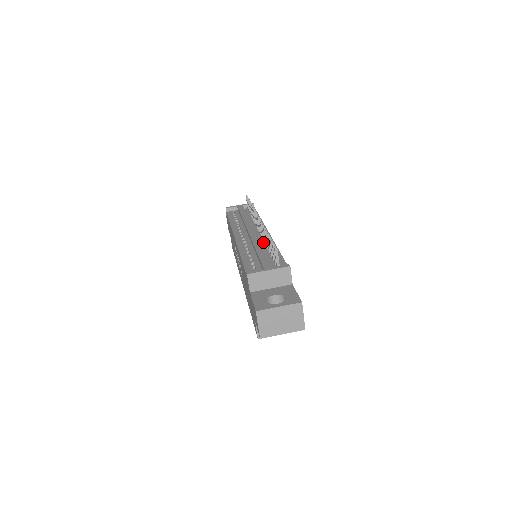
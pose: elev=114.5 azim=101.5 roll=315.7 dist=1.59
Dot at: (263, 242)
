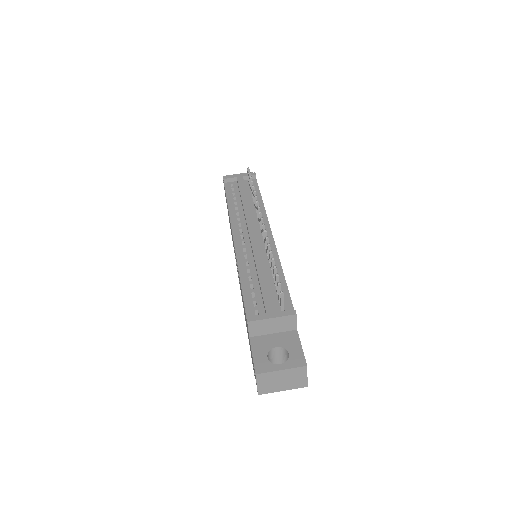
Dot at: (266, 253)
